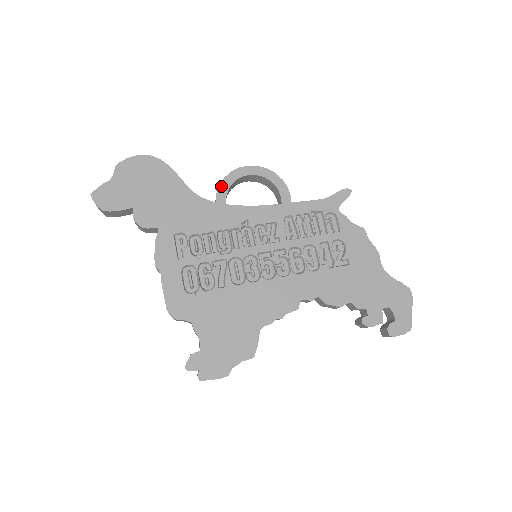
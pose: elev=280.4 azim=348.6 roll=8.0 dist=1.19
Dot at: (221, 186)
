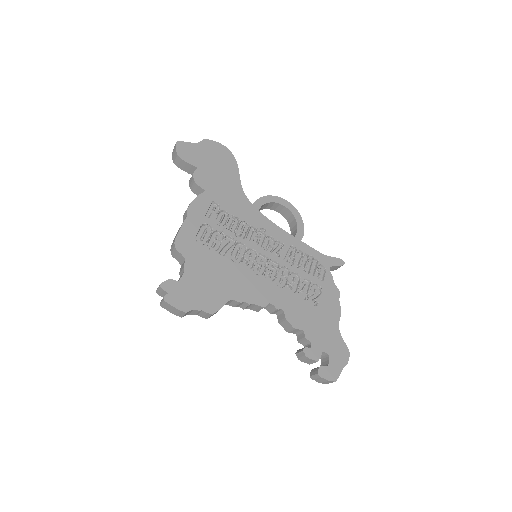
Dot at: (262, 198)
